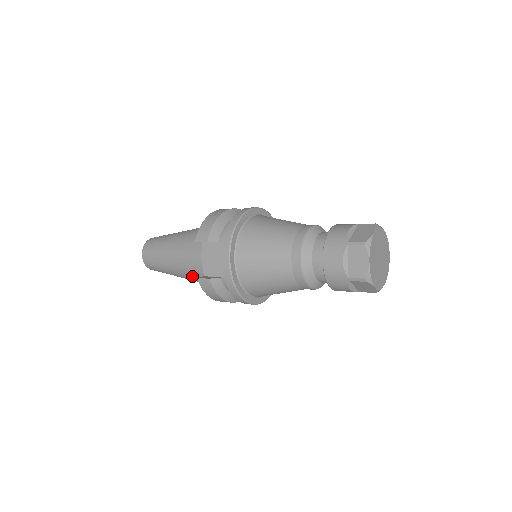
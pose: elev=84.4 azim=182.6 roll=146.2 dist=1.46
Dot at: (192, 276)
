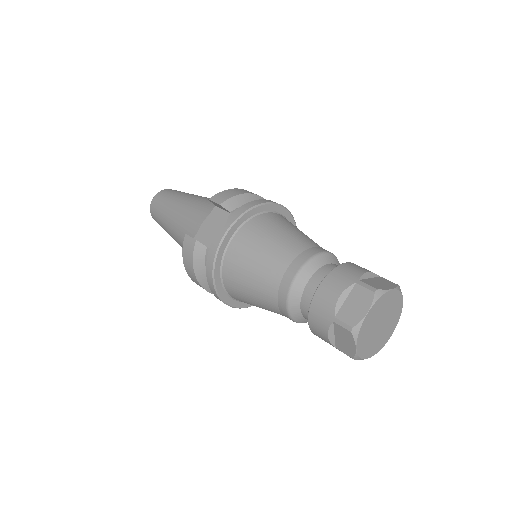
Dot at: (183, 237)
